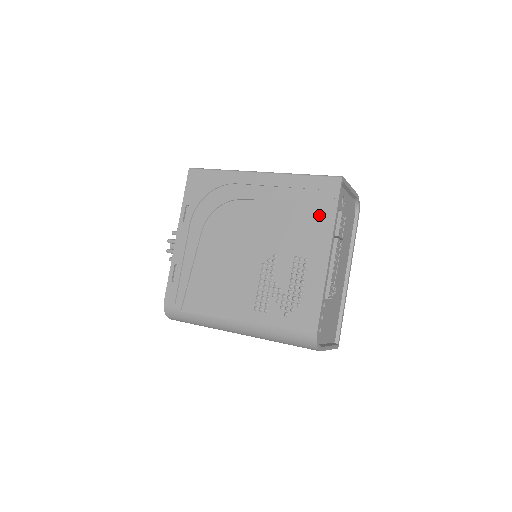
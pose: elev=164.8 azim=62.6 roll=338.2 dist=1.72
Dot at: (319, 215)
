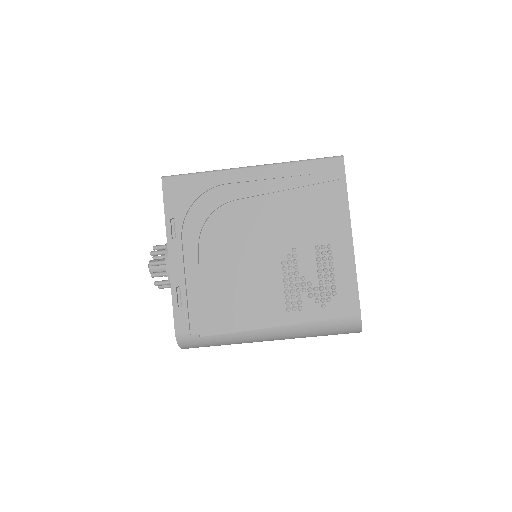
Dot at: (330, 199)
